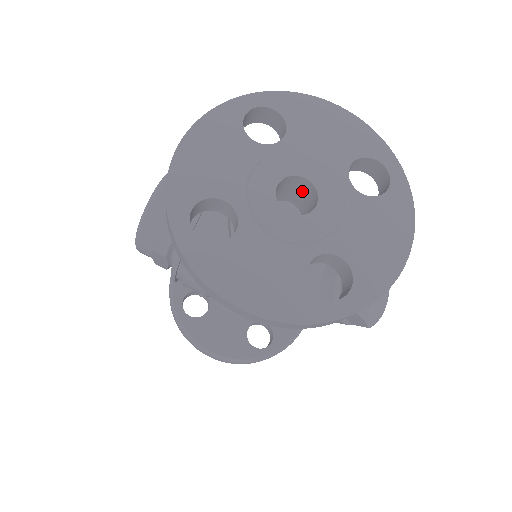
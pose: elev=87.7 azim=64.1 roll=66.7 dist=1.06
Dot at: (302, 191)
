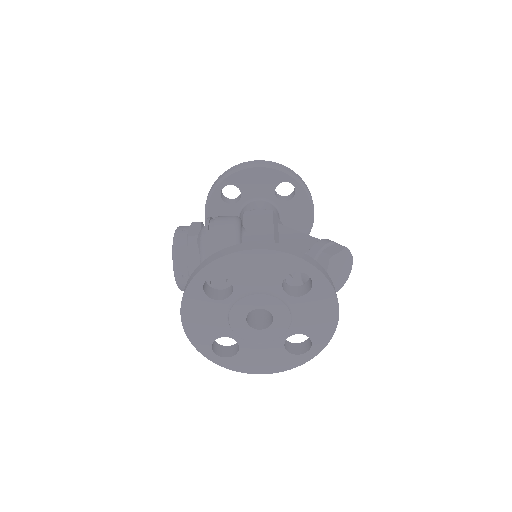
Dot at: occluded
